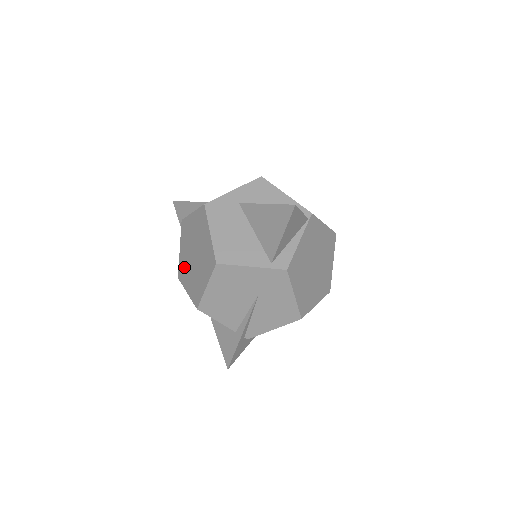
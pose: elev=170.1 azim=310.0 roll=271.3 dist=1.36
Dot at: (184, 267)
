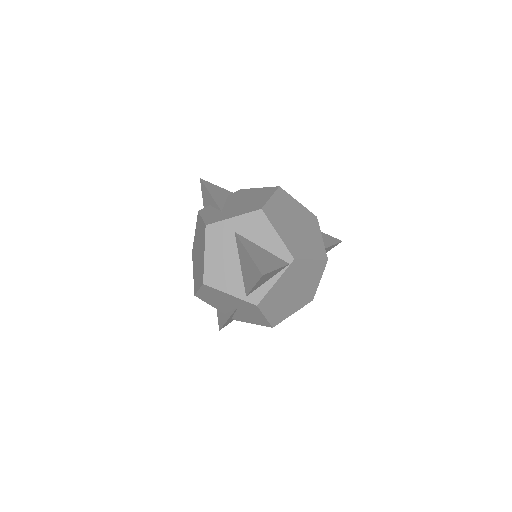
Dot at: (194, 252)
